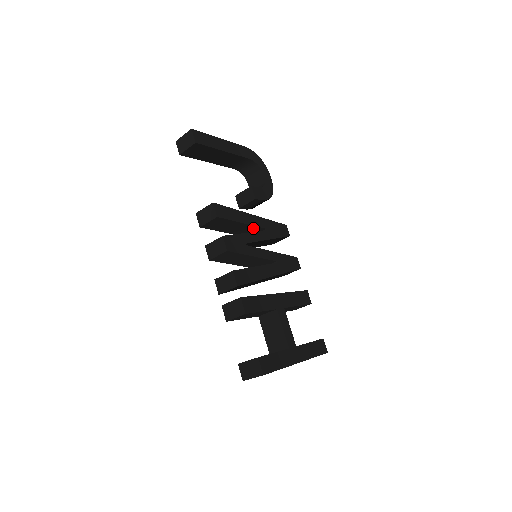
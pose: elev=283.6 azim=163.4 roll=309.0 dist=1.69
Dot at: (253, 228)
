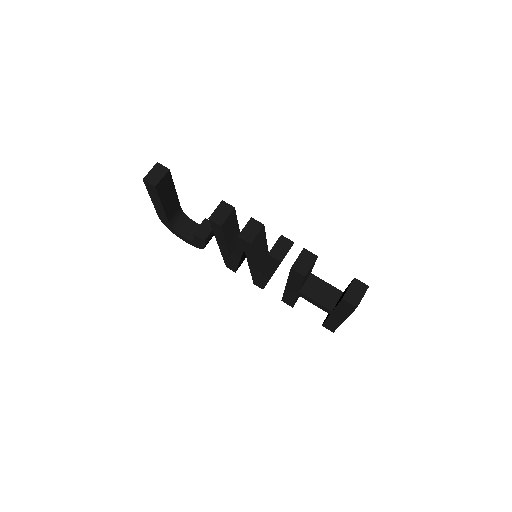
Dot at: occluded
